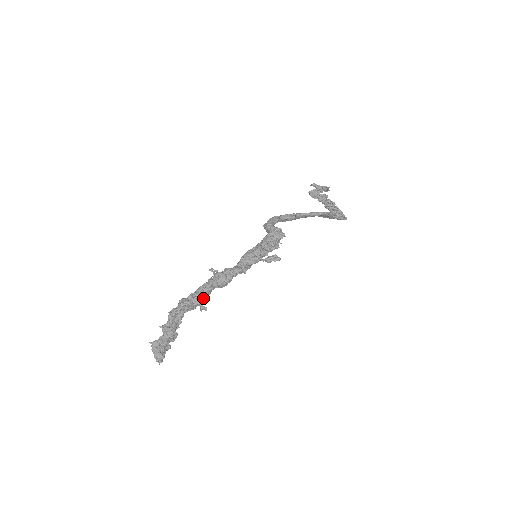
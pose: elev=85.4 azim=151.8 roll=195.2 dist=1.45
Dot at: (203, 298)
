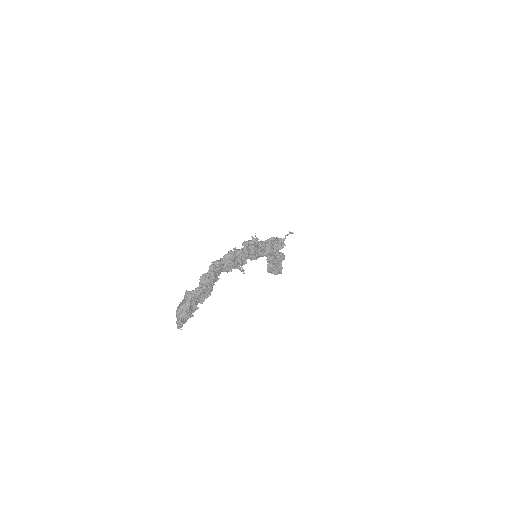
Dot at: (244, 259)
